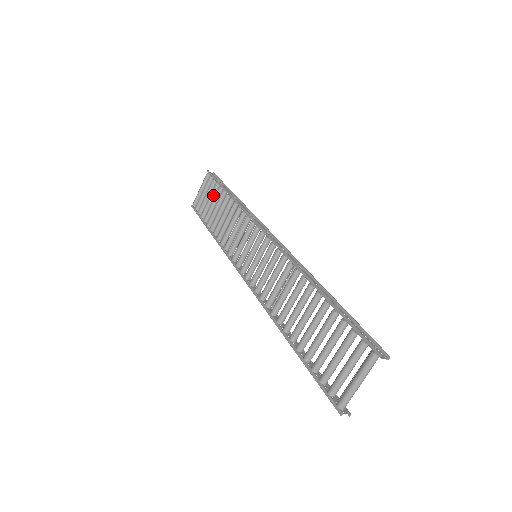
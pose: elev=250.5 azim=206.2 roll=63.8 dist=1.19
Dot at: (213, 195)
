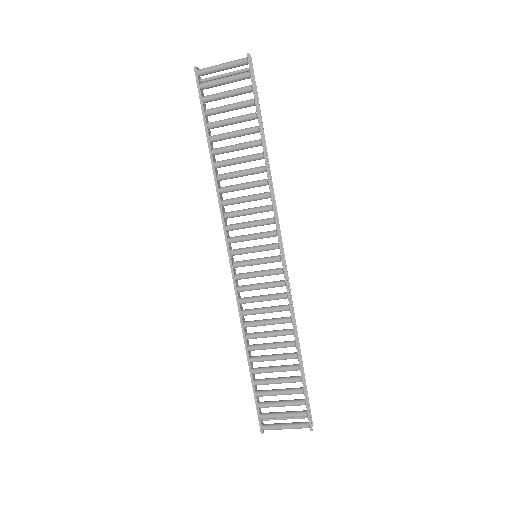
Dot at: (239, 108)
